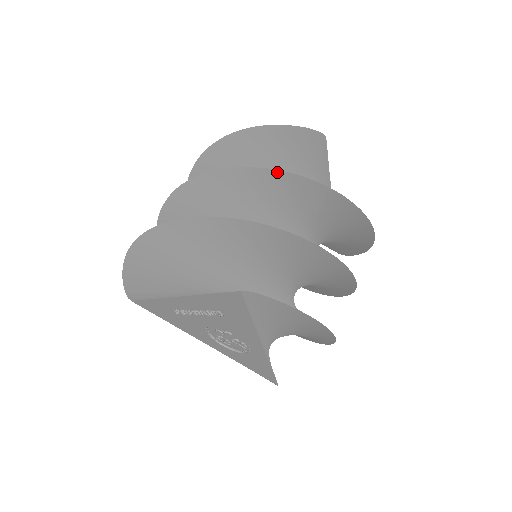
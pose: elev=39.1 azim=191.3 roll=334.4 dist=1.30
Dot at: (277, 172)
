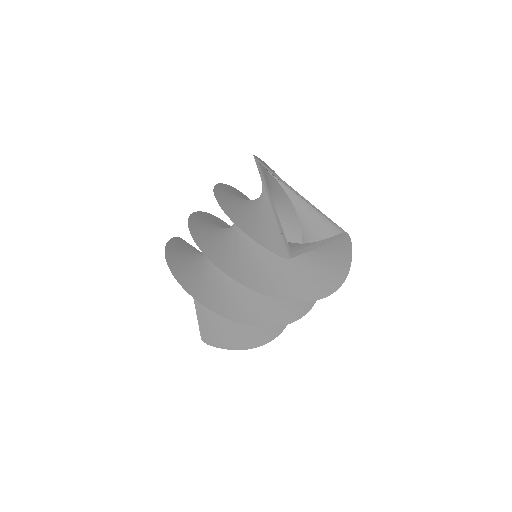
Dot at: (239, 281)
